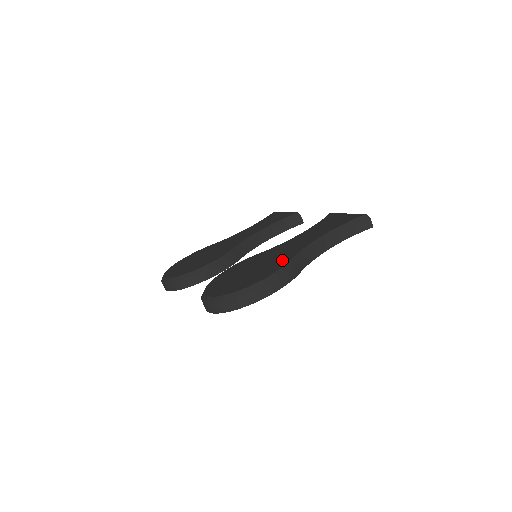
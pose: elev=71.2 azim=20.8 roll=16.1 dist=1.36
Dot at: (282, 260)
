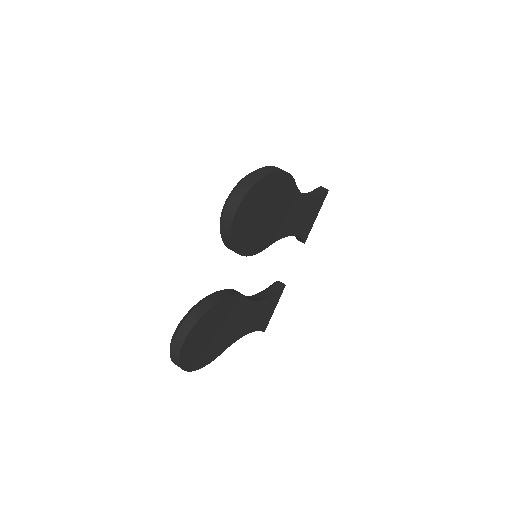
Dot at: occluded
